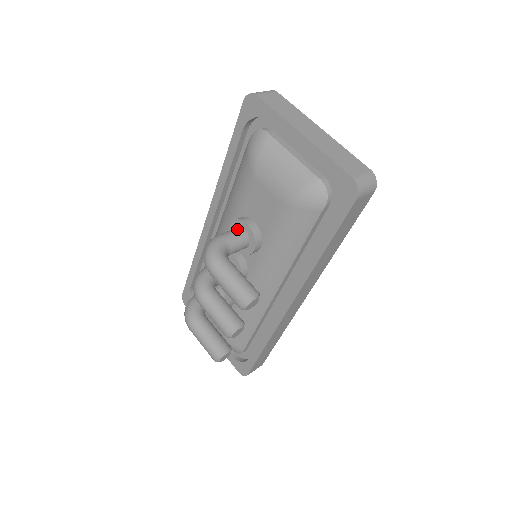
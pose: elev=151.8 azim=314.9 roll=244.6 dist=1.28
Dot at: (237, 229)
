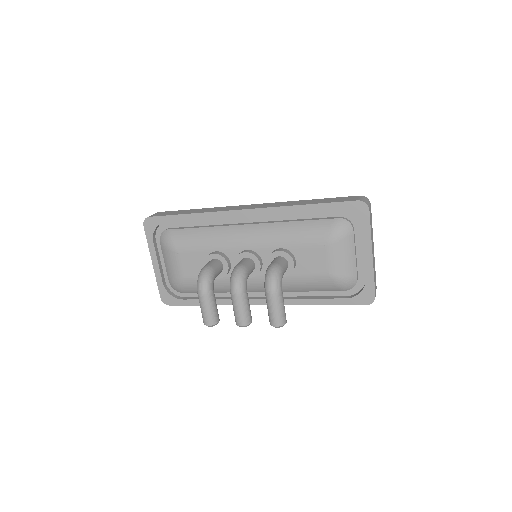
Dot at: (286, 262)
